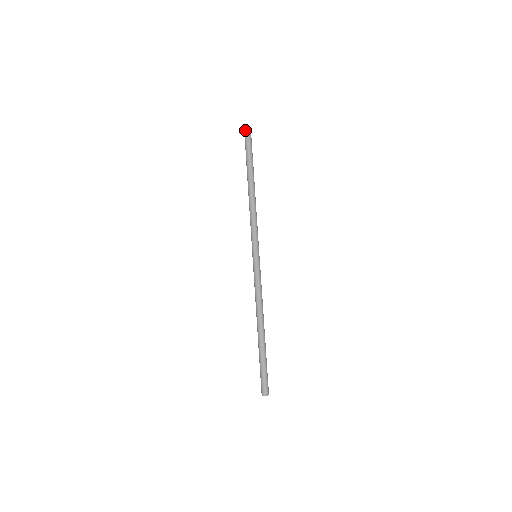
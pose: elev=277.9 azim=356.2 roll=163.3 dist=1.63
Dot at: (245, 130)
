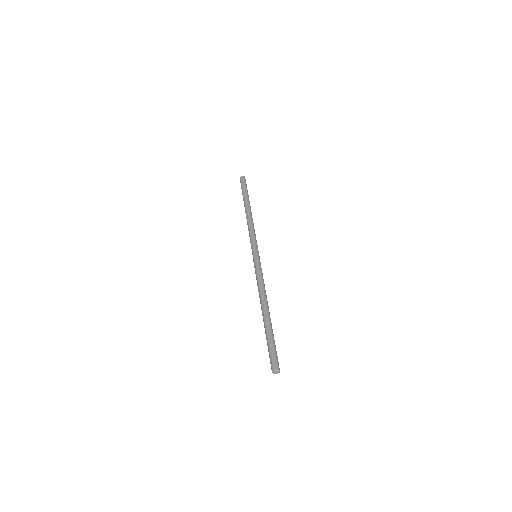
Dot at: (240, 180)
